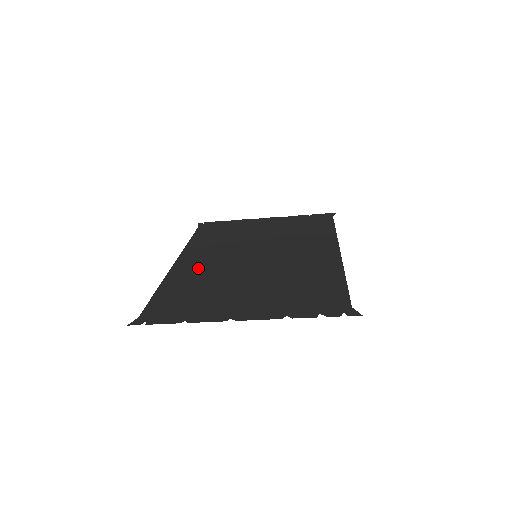
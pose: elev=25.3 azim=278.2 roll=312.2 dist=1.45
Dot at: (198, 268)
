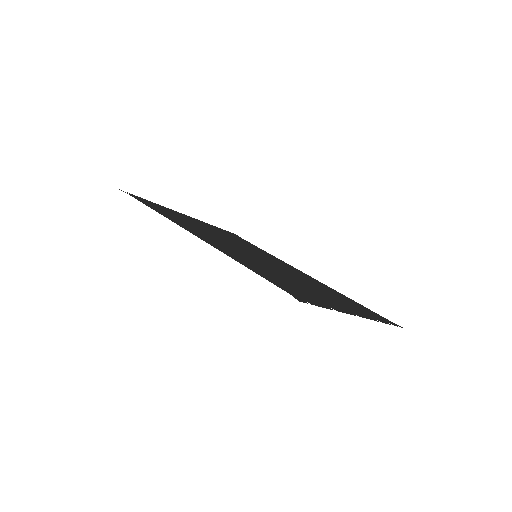
Dot at: (233, 252)
